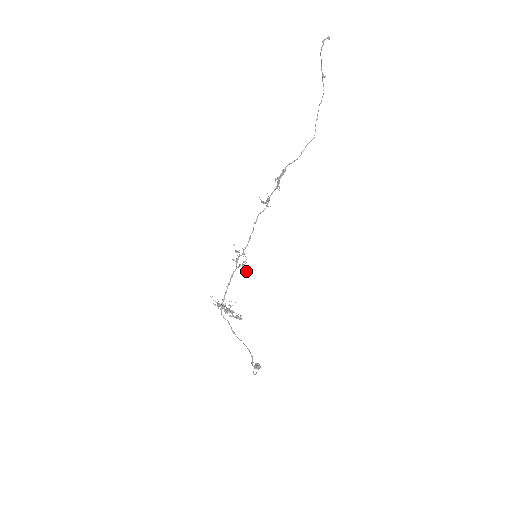
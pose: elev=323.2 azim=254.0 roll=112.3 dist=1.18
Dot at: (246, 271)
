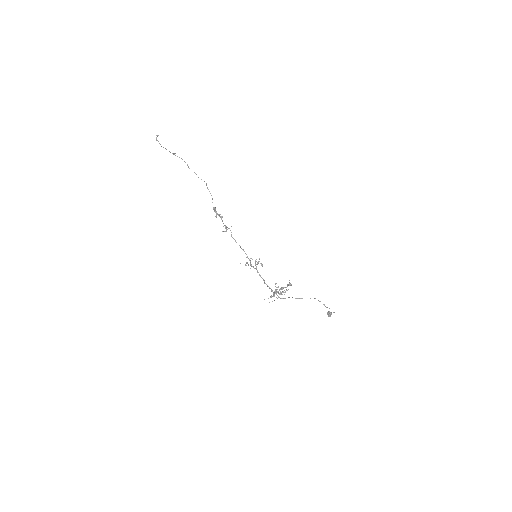
Dot at: (262, 266)
